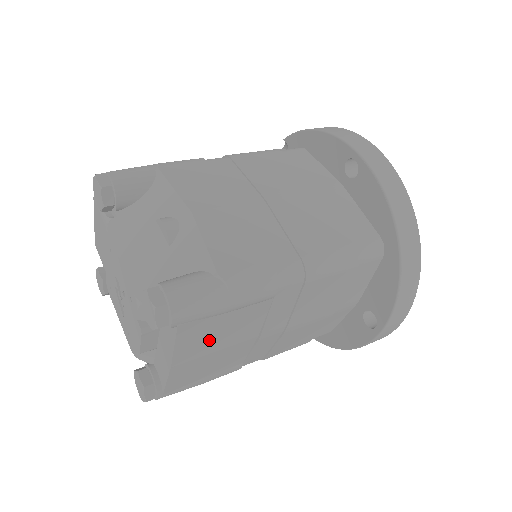
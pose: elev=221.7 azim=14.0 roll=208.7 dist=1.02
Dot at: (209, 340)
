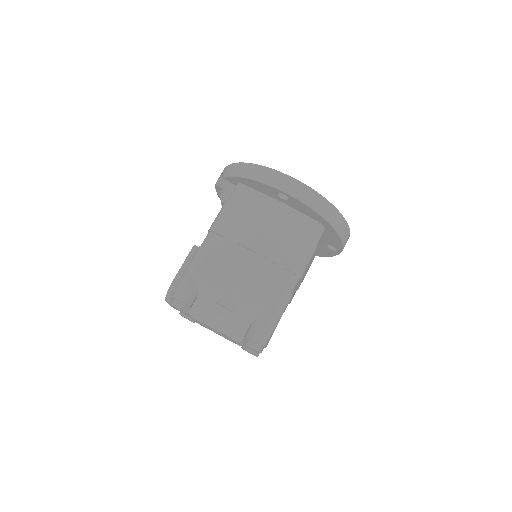
Dot at: occluded
